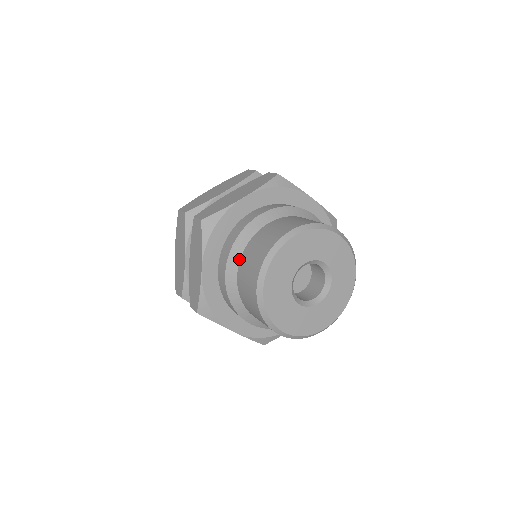
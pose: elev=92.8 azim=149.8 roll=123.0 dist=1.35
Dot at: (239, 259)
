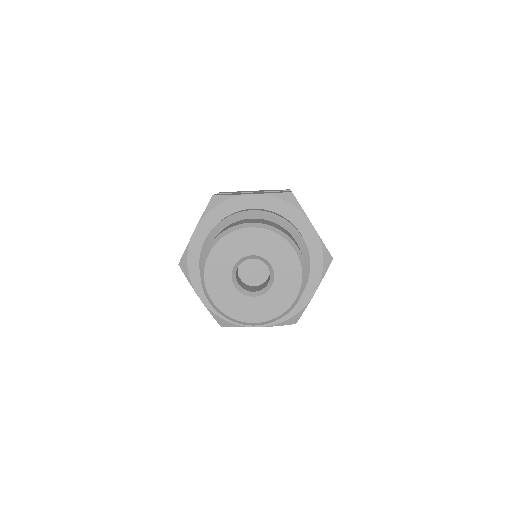
Dot at: (218, 233)
